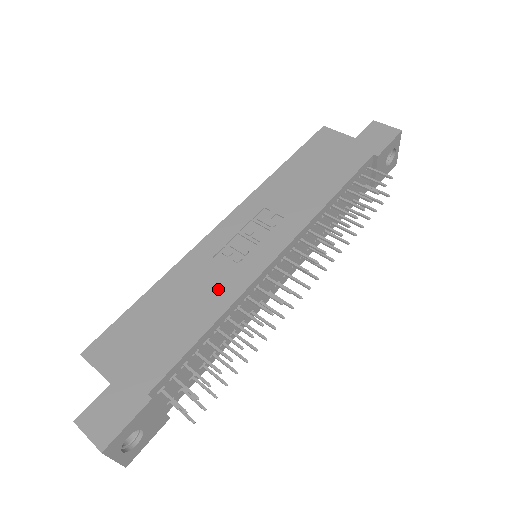
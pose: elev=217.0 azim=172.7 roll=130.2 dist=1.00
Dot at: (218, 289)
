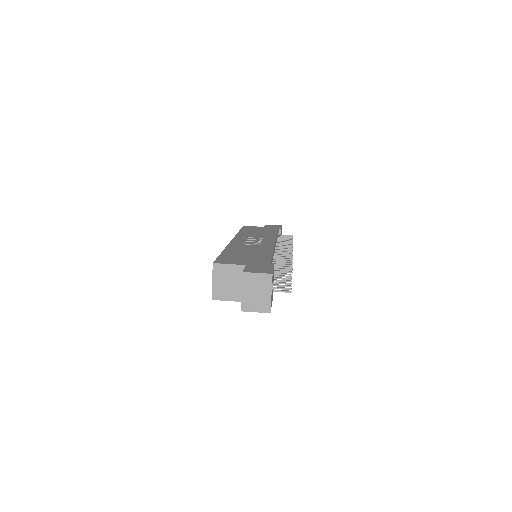
Dot at: (260, 248)
